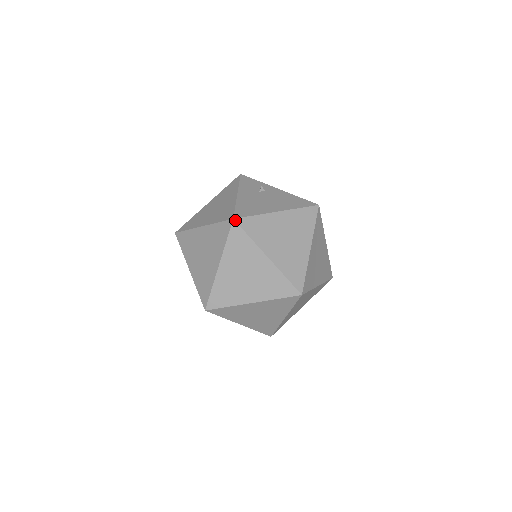
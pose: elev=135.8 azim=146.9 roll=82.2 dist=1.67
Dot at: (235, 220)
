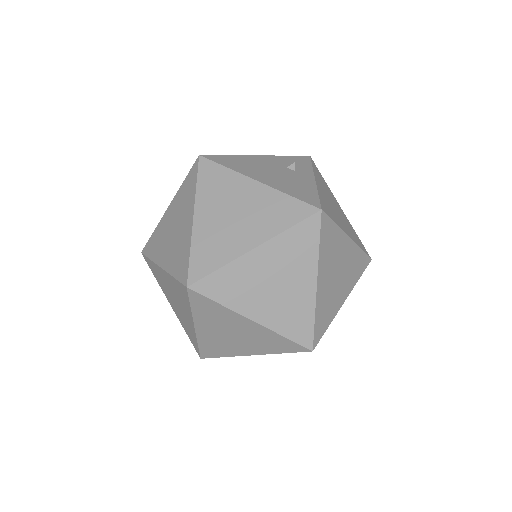
Dot at: (200, 157)
